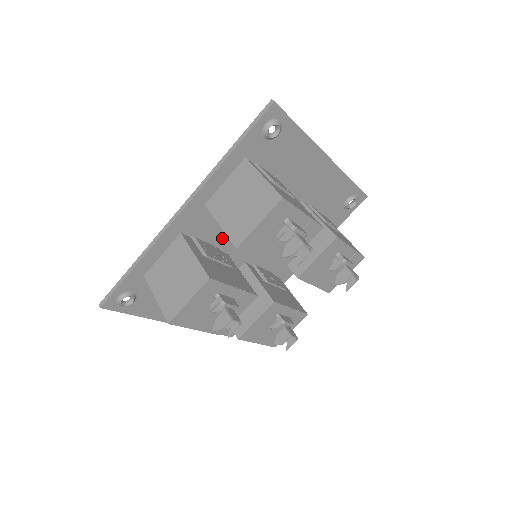
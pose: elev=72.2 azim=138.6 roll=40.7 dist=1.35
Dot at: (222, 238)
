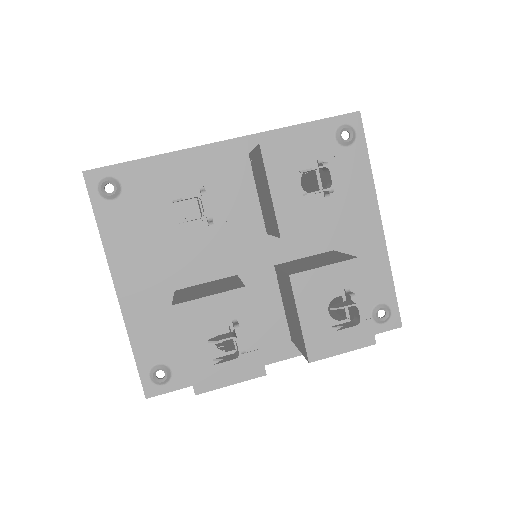
Dot at: (237, 213)
